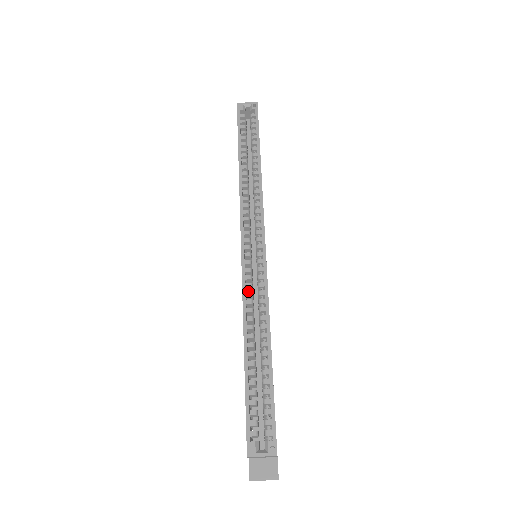
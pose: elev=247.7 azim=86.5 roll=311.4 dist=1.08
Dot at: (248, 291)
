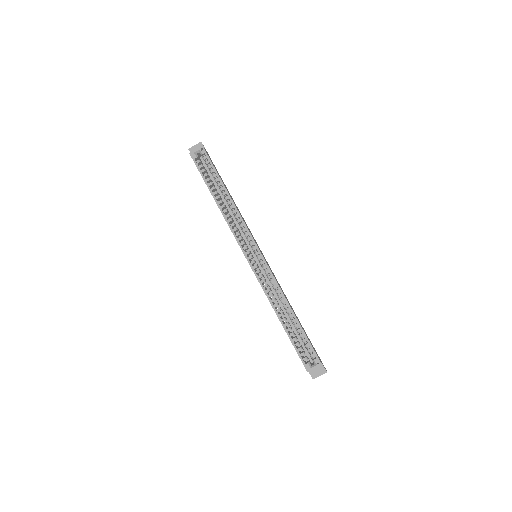
Dot at: (264, 285)
